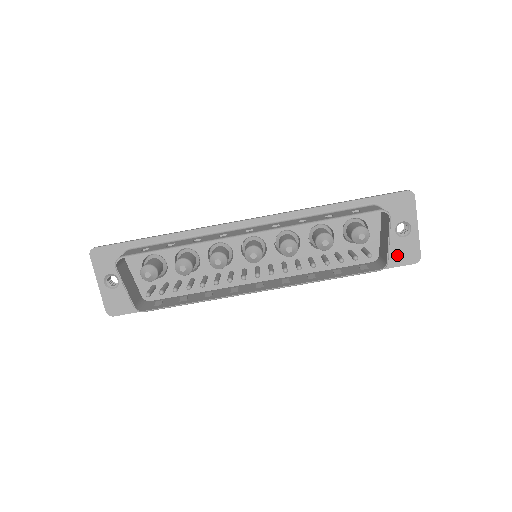
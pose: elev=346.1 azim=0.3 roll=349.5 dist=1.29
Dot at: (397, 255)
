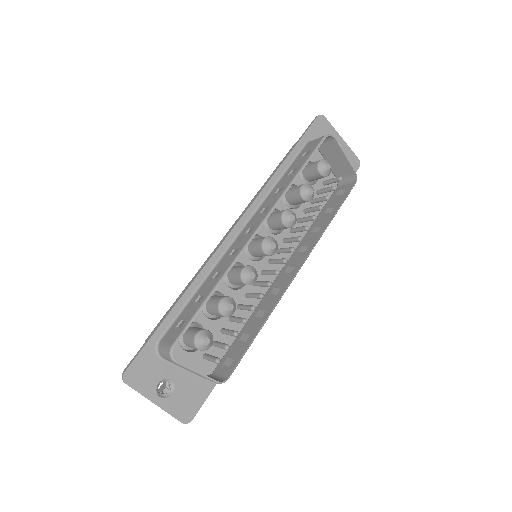
Dot at: occluded
